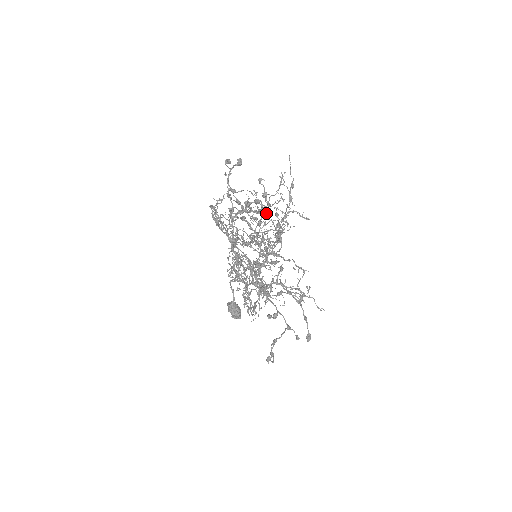
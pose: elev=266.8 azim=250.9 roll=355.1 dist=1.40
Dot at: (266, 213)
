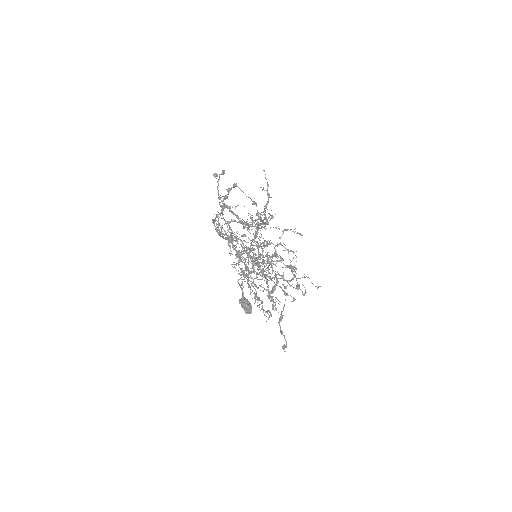
Dot at: (260, 224)
